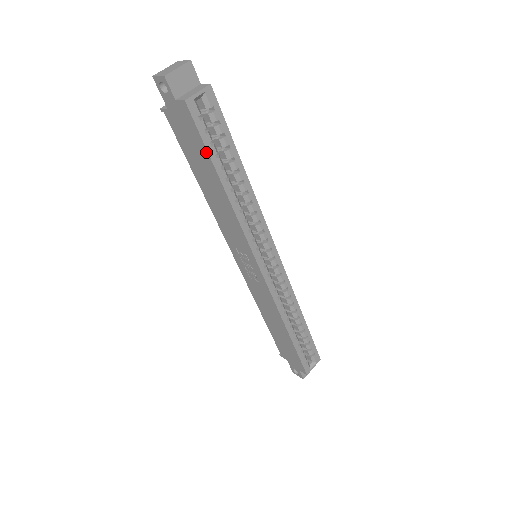
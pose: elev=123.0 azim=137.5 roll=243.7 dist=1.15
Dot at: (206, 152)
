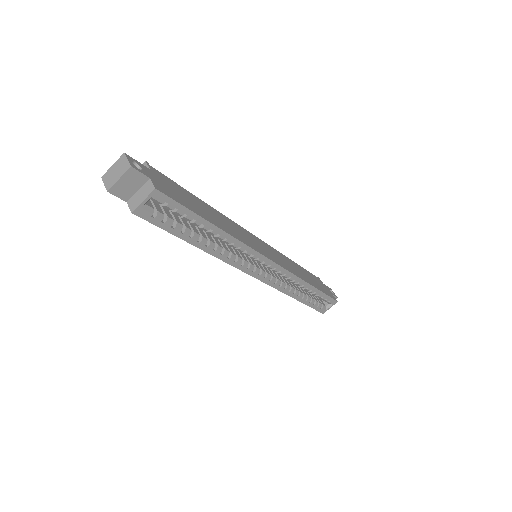
Dot at: (170, 232)
